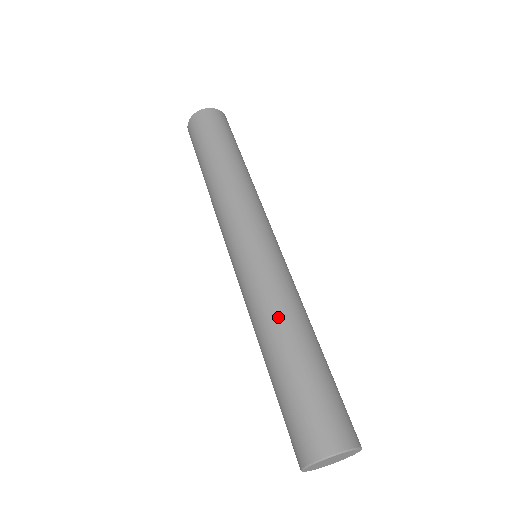
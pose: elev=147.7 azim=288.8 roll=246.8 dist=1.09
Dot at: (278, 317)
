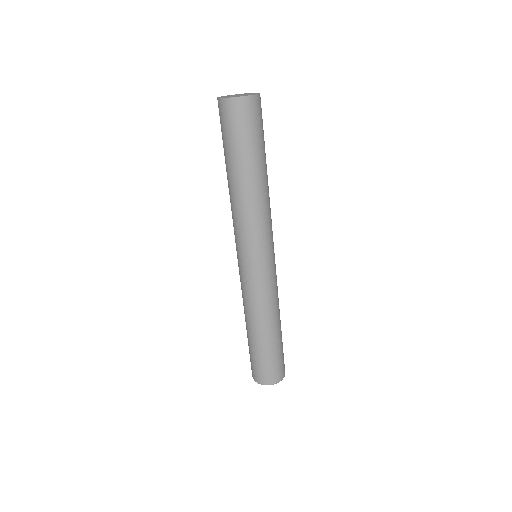
Dot at: (265, 317)
